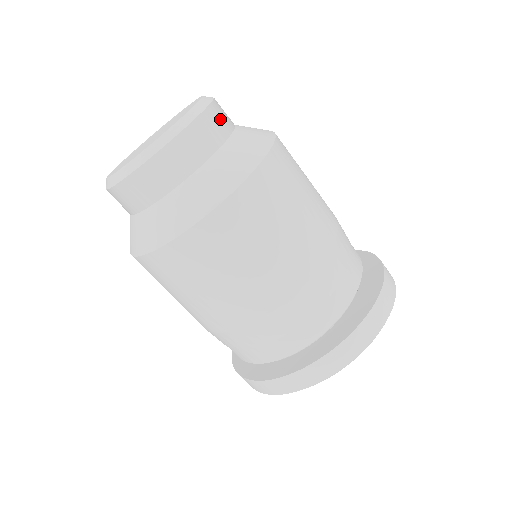
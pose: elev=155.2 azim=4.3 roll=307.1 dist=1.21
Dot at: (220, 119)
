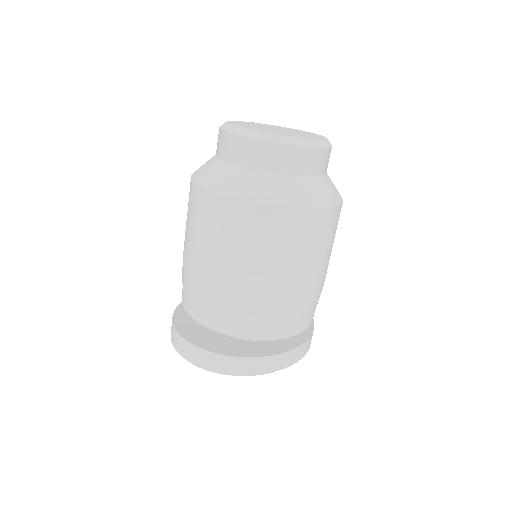
Dot at: occluded
